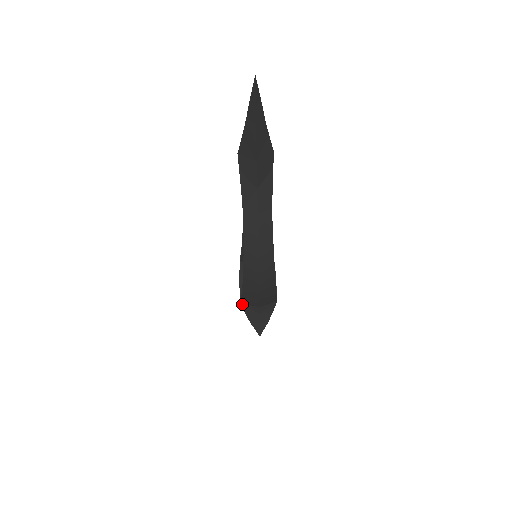
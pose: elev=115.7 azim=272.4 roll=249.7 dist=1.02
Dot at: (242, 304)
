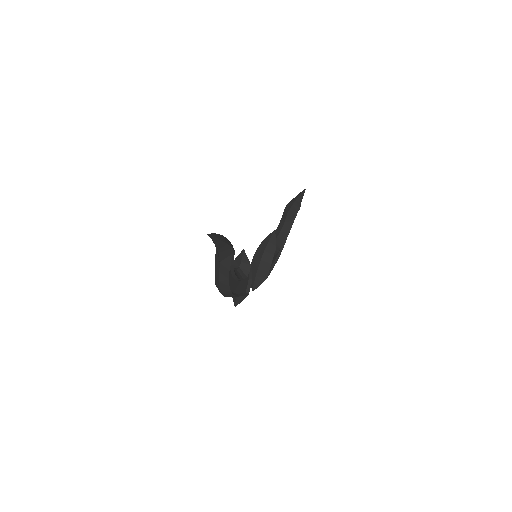
Dot at: occluded
